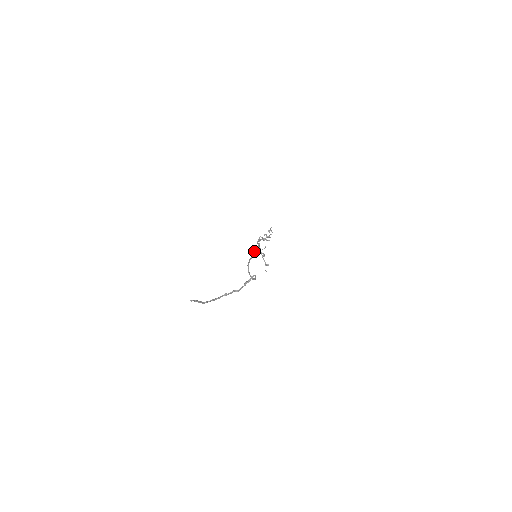
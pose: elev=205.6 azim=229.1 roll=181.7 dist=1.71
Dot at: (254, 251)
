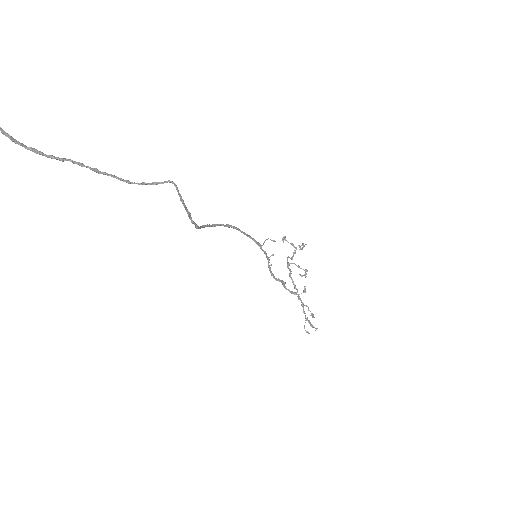
Dot at: (270, 270)
